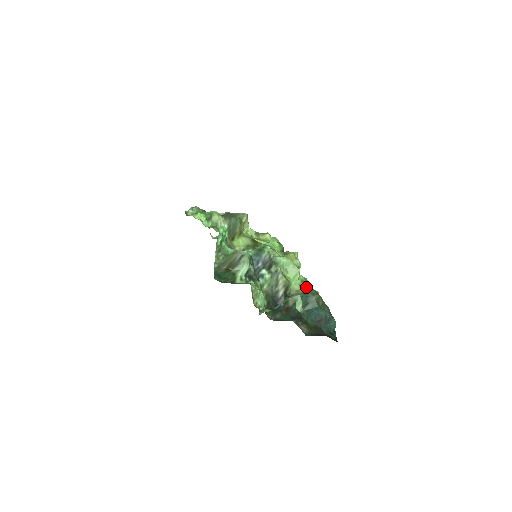
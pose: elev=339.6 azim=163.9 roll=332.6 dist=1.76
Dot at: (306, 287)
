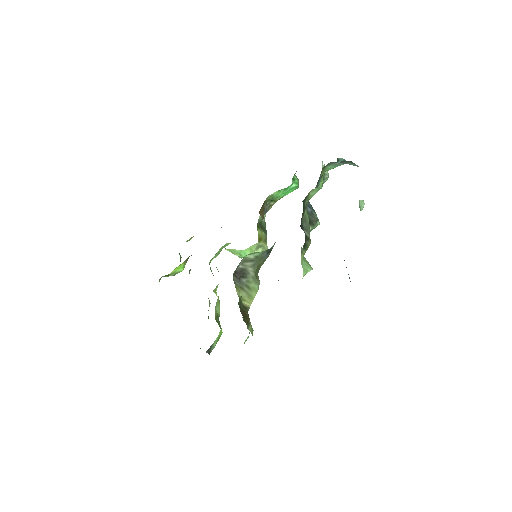
Dot at: occluded
